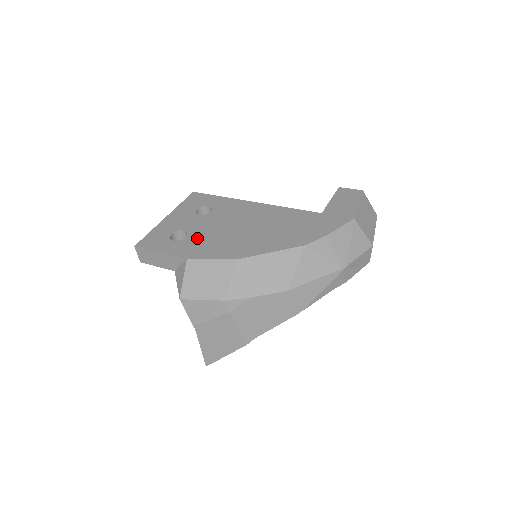
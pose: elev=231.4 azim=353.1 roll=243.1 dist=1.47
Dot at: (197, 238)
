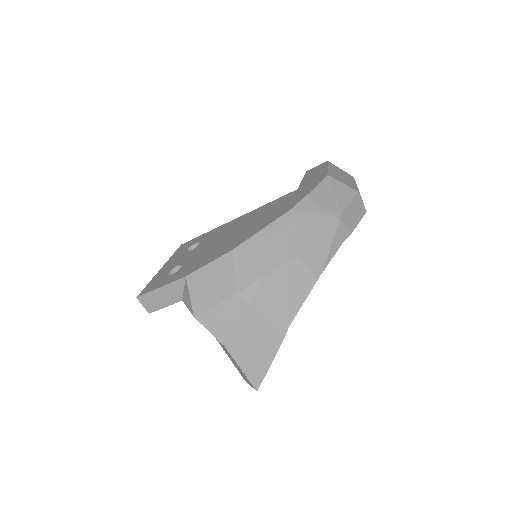
Dot at: (192, 262)
